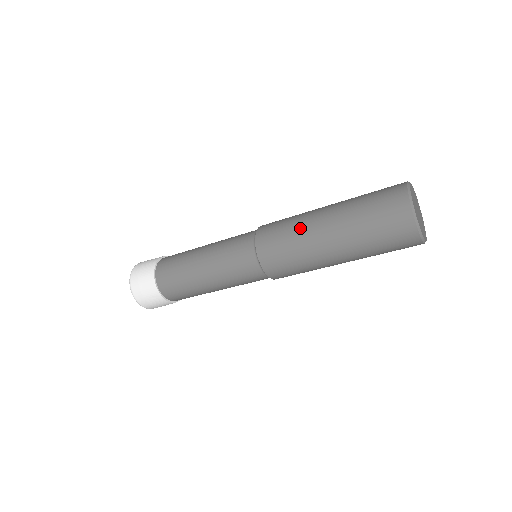
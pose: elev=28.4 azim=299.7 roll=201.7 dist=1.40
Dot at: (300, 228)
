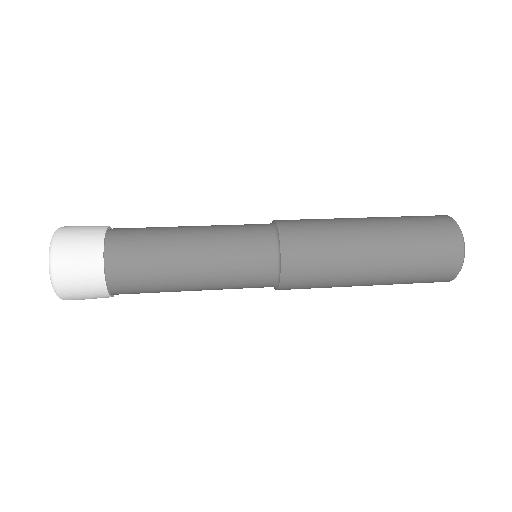
Dot at: (340, 233)
